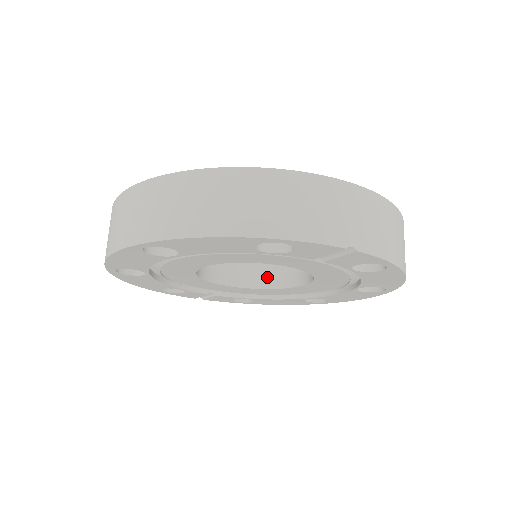
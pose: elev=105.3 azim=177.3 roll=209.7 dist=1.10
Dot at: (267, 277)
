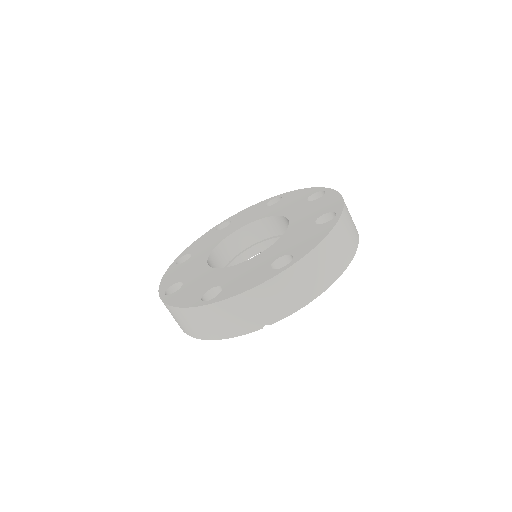
Dot at: occluded
